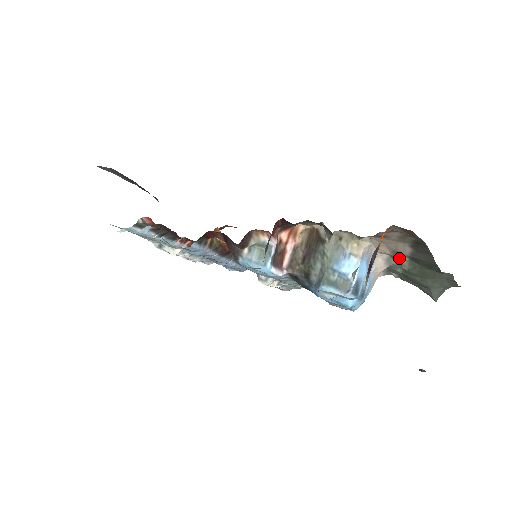
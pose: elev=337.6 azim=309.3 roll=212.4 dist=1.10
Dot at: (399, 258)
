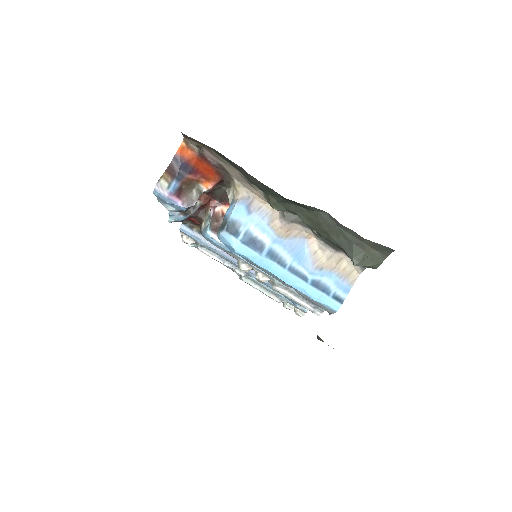
Dot at: (263, 196)
